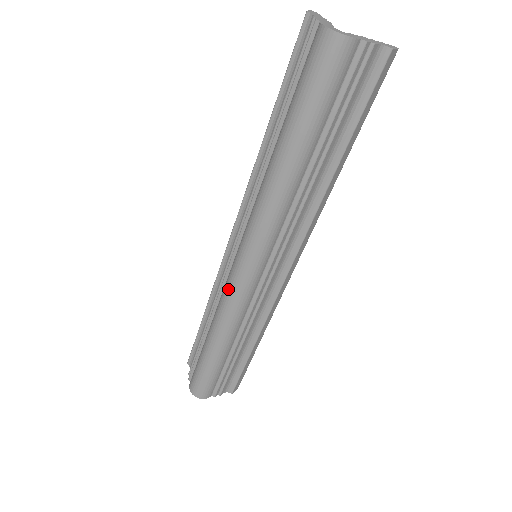
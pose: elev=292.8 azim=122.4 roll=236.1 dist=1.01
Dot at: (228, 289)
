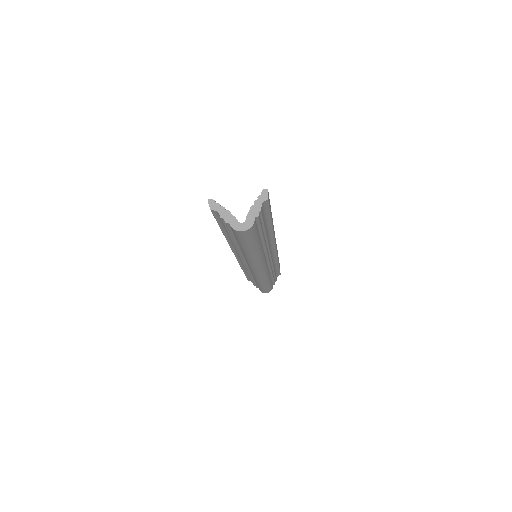
Dot at: (255, 275)
